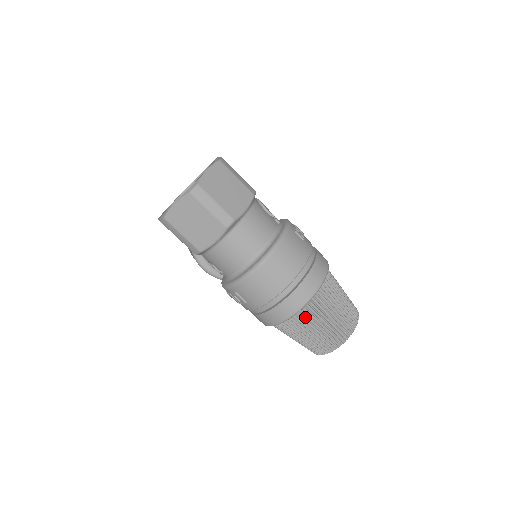
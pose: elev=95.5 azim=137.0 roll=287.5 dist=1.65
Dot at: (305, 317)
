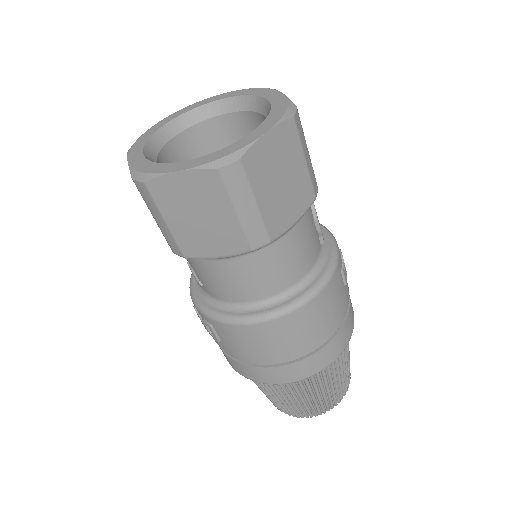
Dot at: (292, 385)
